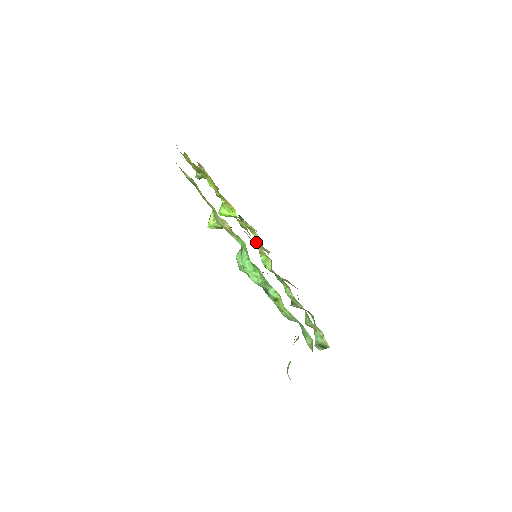
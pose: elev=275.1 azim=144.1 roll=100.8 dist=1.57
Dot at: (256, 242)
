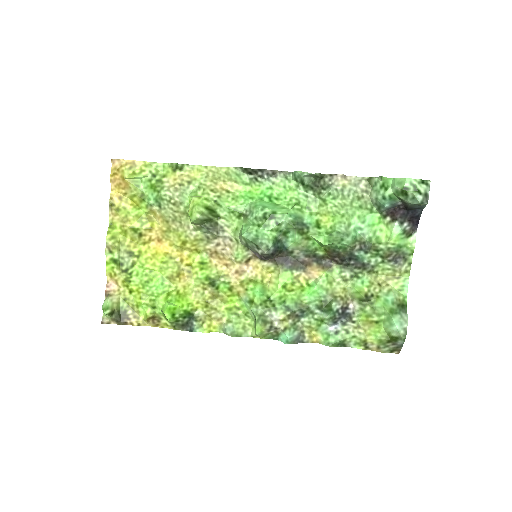
Dot at: (230, 326)
